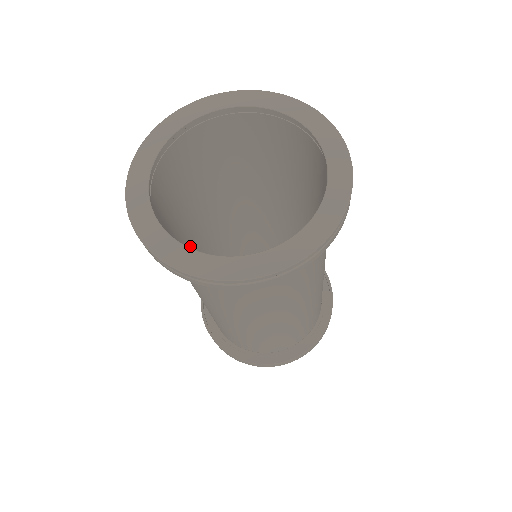
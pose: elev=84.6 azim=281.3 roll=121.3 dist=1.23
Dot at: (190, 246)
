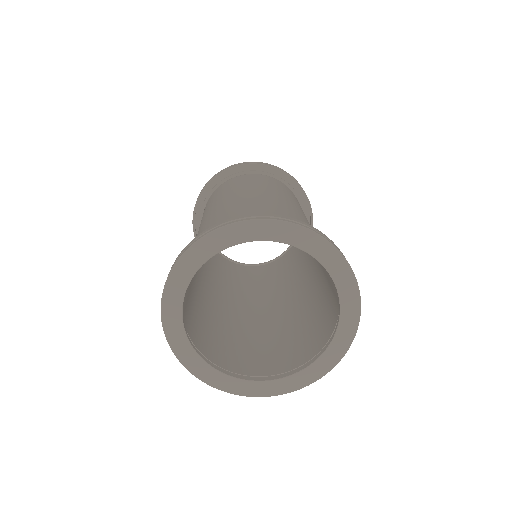
Dot at: (202, 283)
